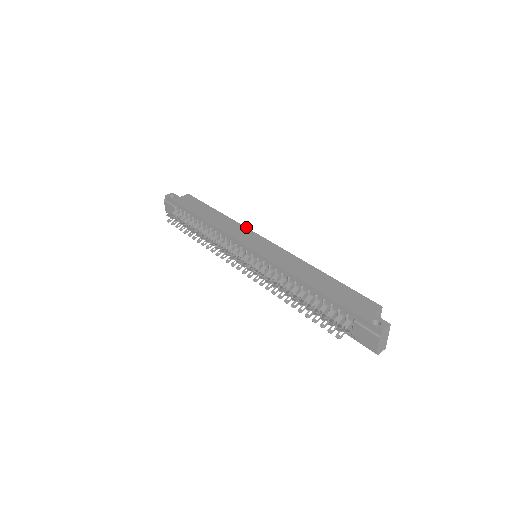
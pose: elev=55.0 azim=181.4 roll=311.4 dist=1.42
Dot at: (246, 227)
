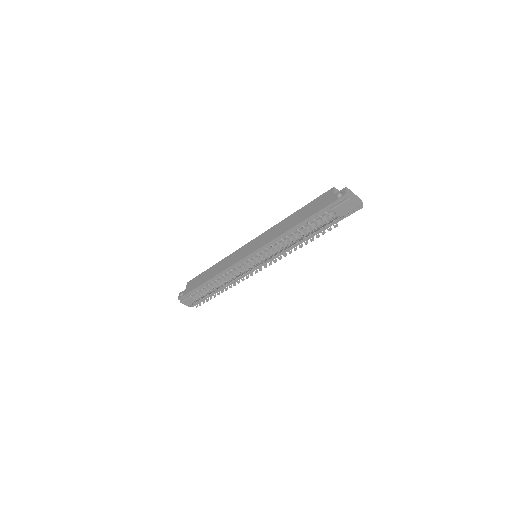
Dot at: (233, 252)
